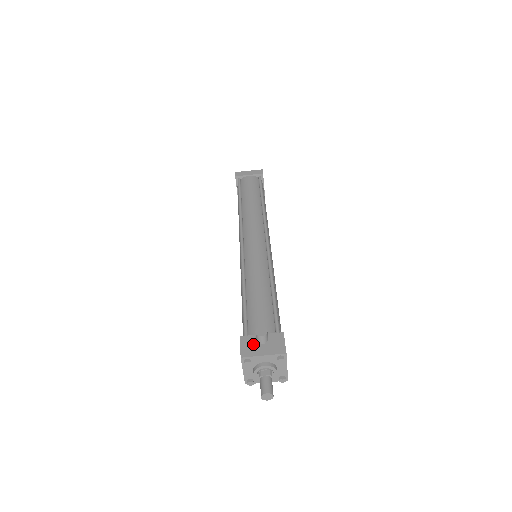
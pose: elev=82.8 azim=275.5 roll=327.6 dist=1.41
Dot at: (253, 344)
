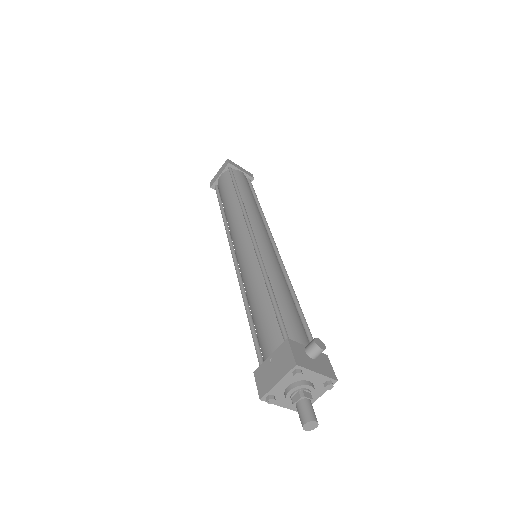
Dot at: (304, 354)
